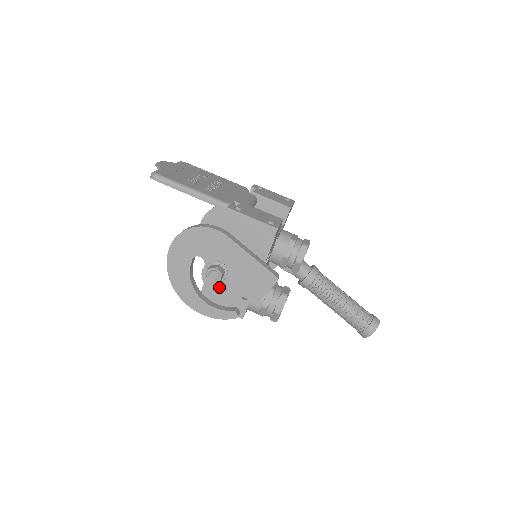
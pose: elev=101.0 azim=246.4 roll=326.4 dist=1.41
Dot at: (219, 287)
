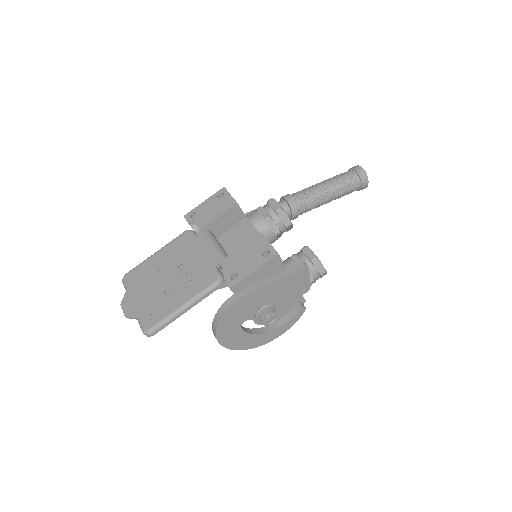
Dot at: occluded
